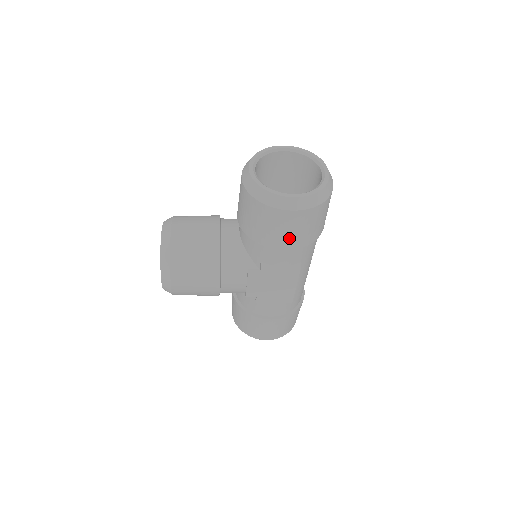
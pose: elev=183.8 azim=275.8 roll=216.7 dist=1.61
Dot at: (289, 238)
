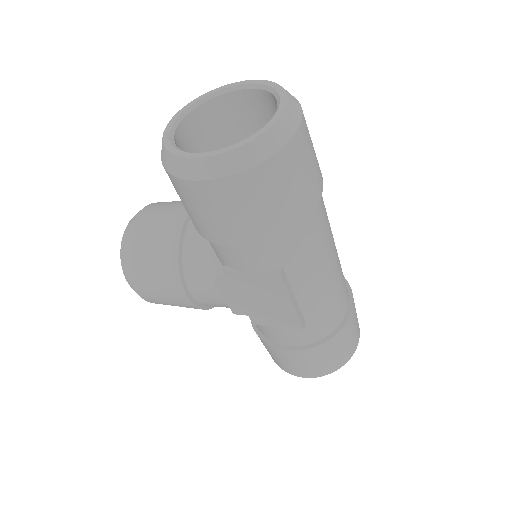
Dot at: (227, 227)
